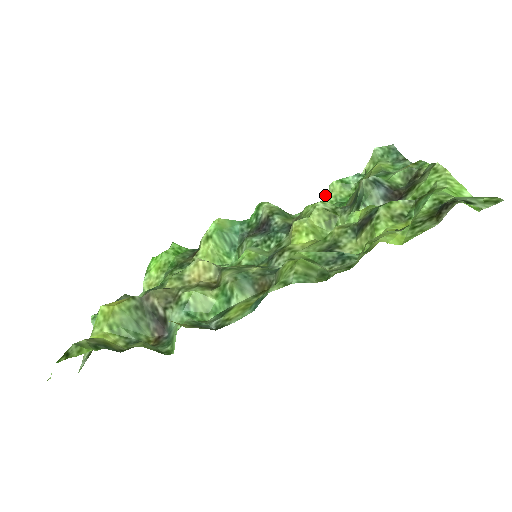
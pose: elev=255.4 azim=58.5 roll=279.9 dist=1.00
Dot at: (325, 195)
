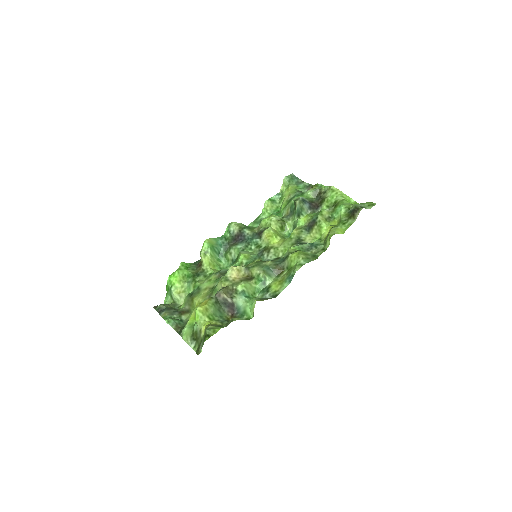
Dot at: (263, 210)
